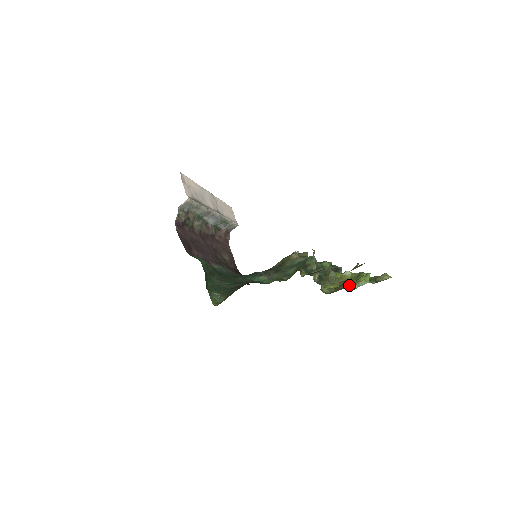
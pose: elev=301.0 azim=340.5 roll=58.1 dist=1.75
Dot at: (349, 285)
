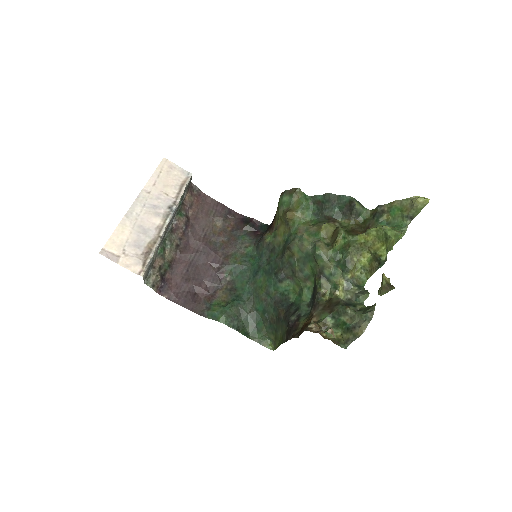
Dot at: (383, 263)
